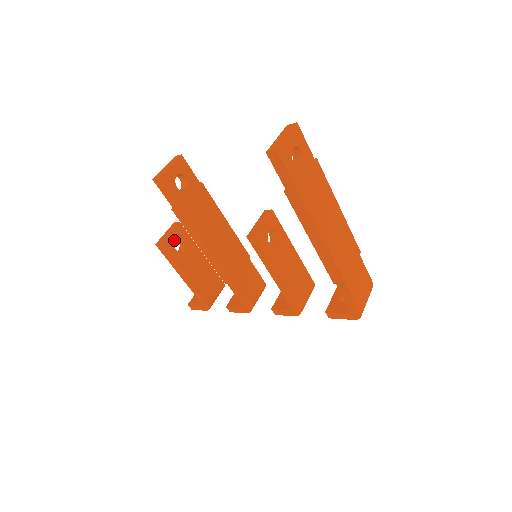
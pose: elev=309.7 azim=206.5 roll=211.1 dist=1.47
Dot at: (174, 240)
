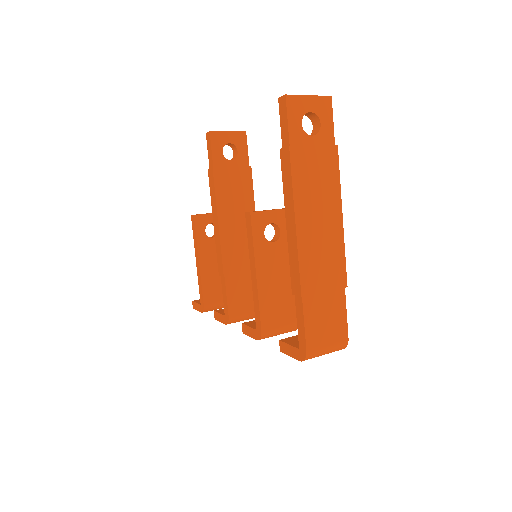
Dot at: (209, 222)
